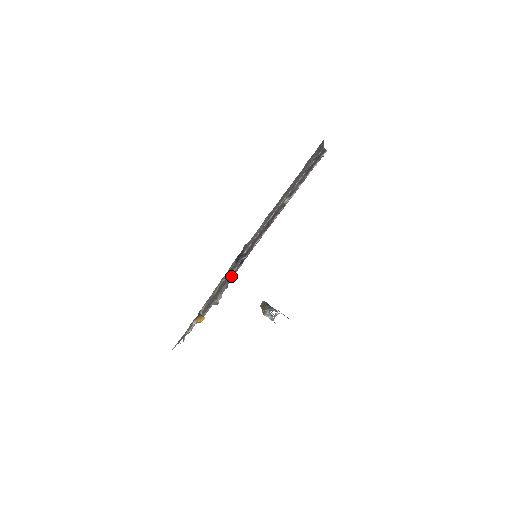
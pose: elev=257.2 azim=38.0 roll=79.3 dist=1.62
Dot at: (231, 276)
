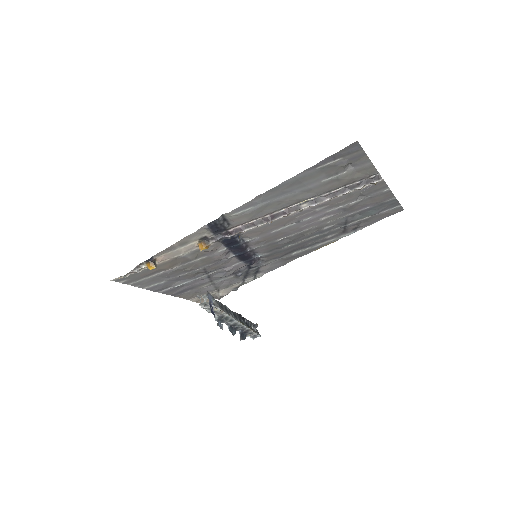
Dot at: (203, 245)
